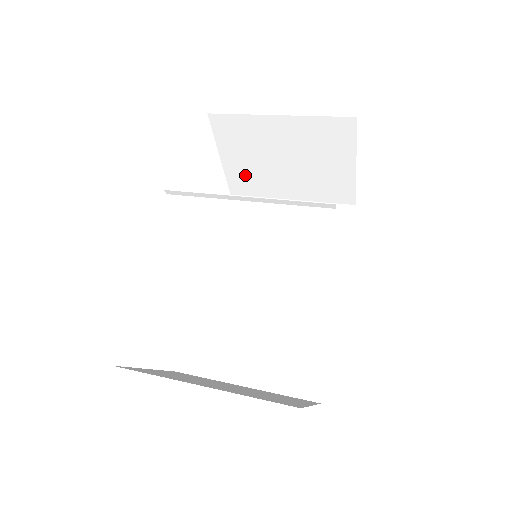
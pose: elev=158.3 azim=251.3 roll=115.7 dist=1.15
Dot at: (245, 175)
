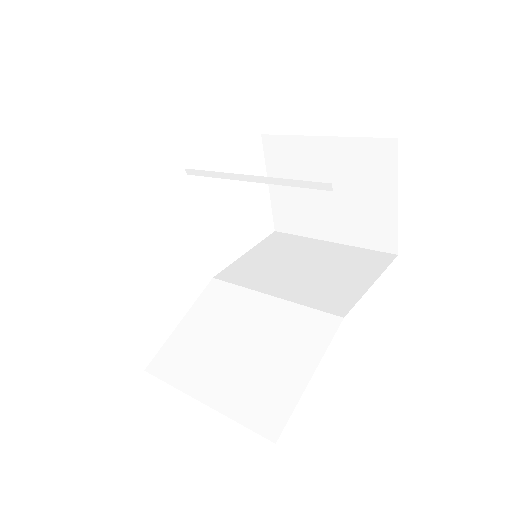
Dot at: (289, 207)
